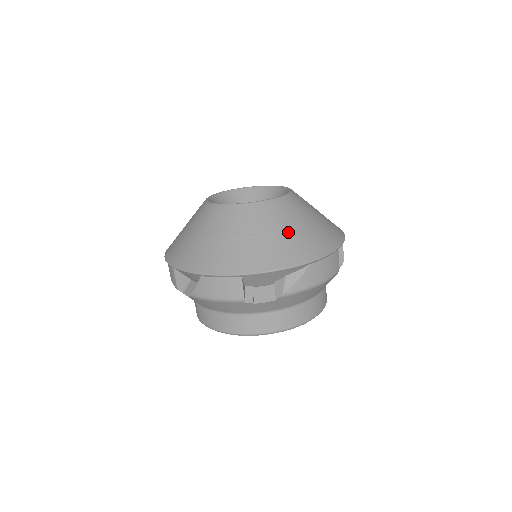
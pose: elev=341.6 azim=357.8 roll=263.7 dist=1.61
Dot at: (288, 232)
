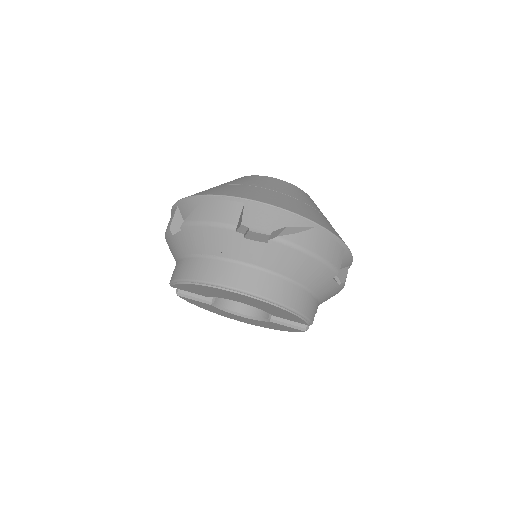
Dot at: (302, 202)
